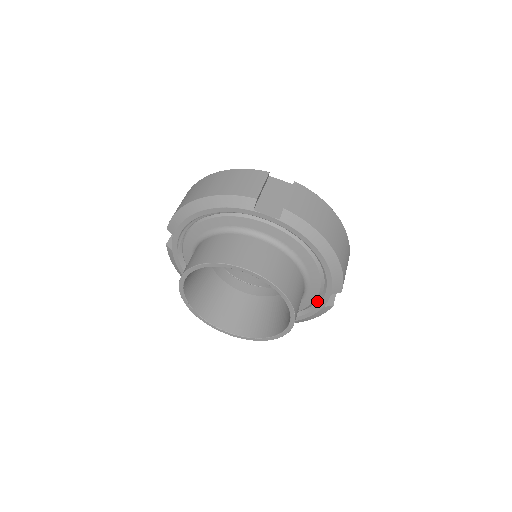
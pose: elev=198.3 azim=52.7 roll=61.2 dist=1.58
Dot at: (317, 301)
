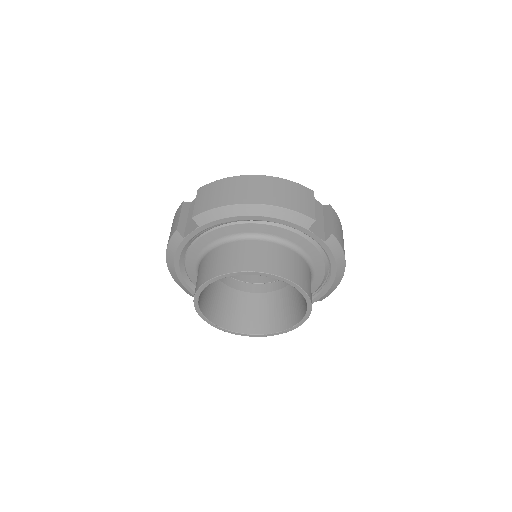
Dot at: occluded
